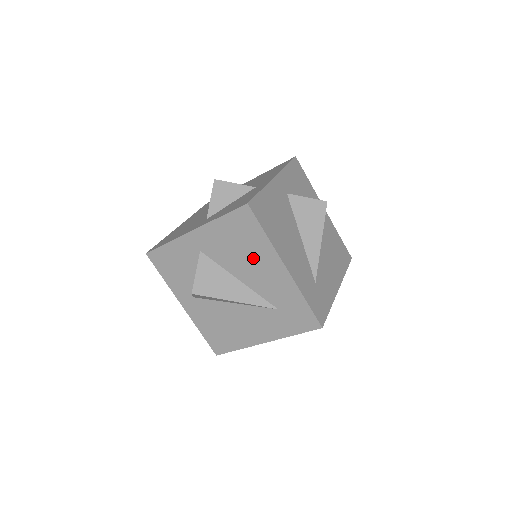
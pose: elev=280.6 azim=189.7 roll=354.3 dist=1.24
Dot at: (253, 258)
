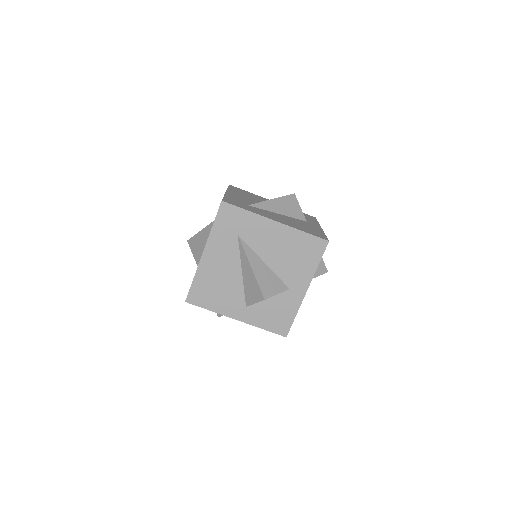
Dot at: occluded
